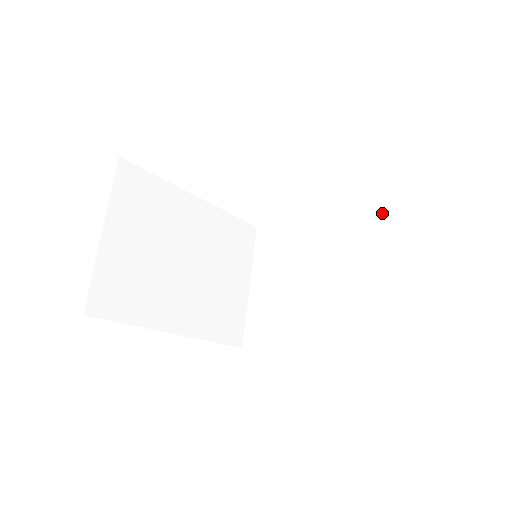
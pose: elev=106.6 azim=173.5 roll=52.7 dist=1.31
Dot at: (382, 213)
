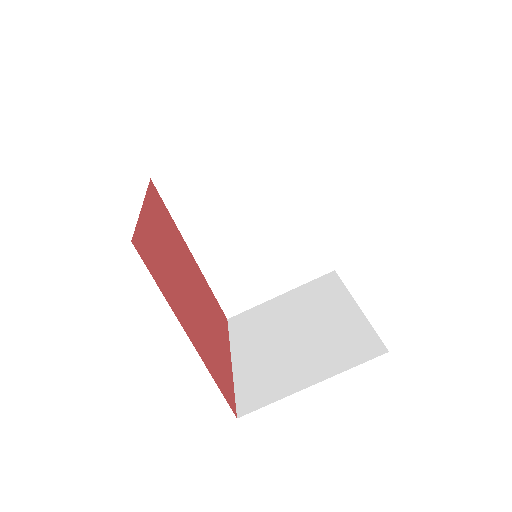
Dot at: (377, 344)
